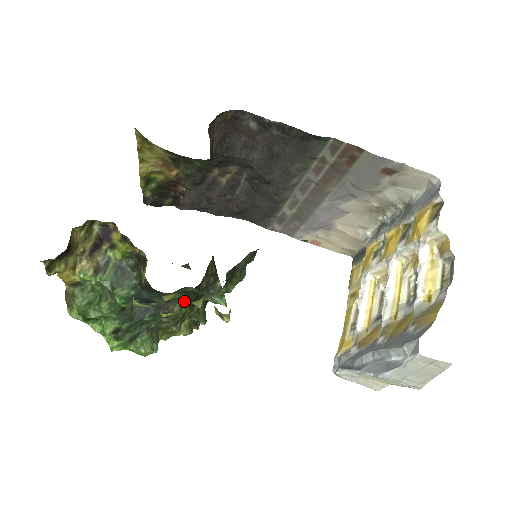
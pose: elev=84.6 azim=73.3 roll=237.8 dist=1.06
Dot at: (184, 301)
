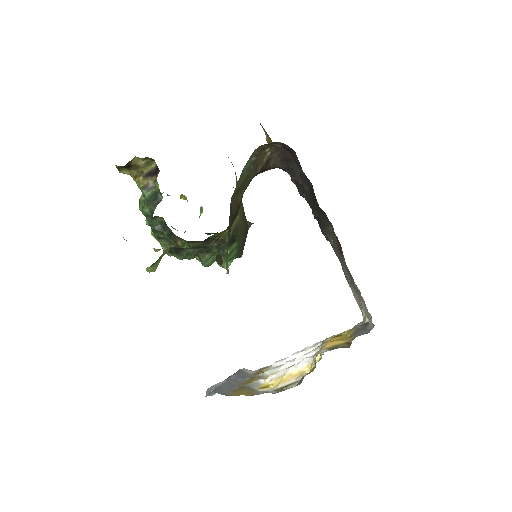
Dot at: (187, 242)
